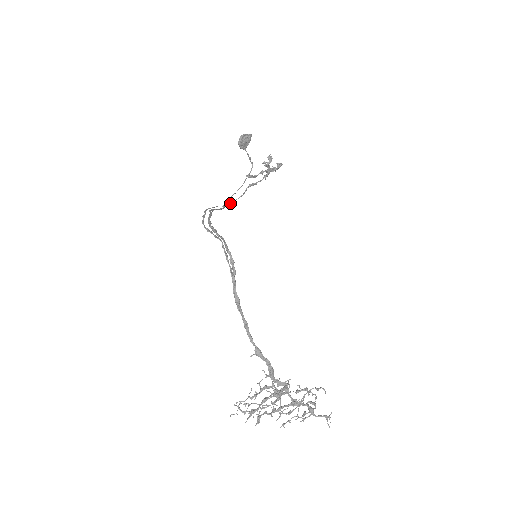
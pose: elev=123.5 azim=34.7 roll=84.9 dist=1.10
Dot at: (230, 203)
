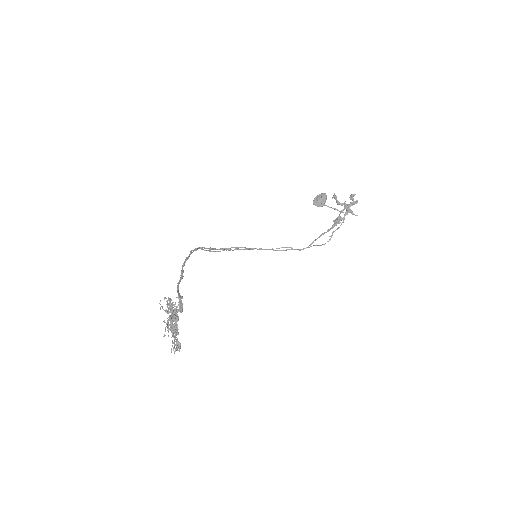
Dot at: occluded
